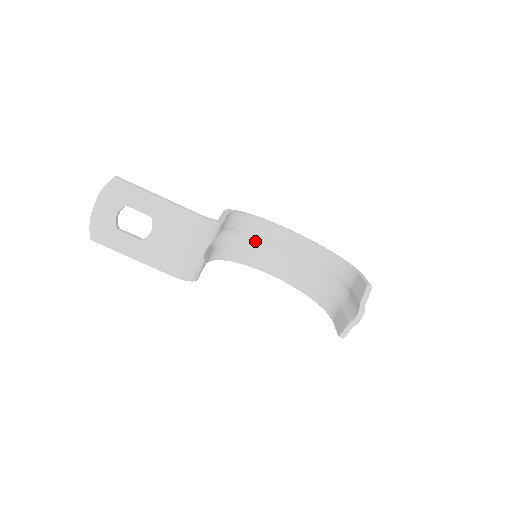
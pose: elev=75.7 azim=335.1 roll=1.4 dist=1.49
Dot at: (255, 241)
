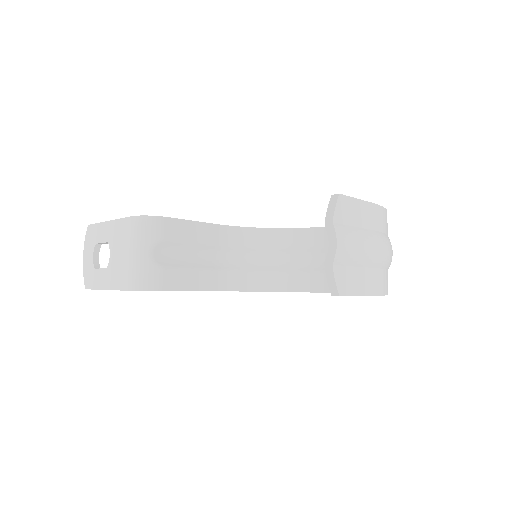
Dot at: (302, 259)
